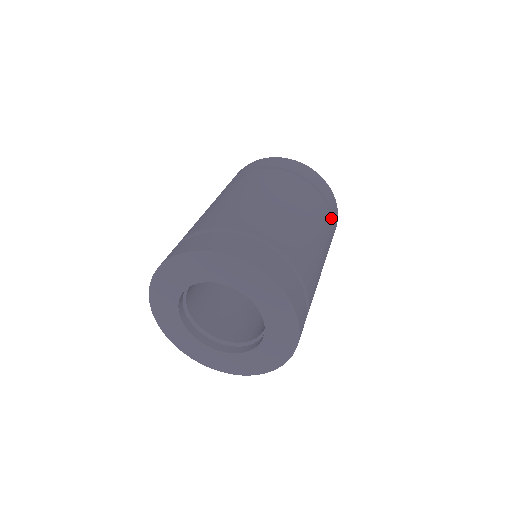
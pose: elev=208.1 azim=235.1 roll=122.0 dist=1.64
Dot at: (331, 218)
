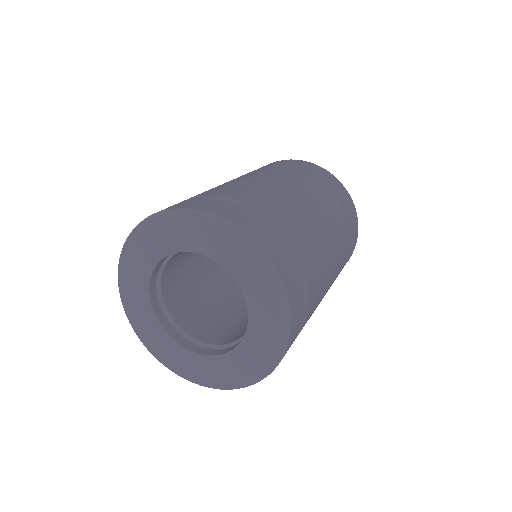
Dot at: (307, 172)
